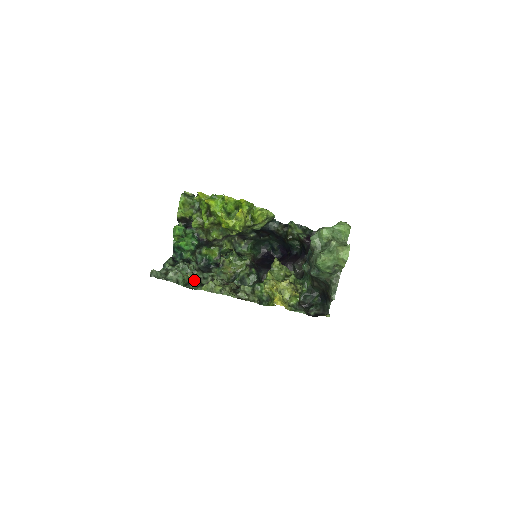
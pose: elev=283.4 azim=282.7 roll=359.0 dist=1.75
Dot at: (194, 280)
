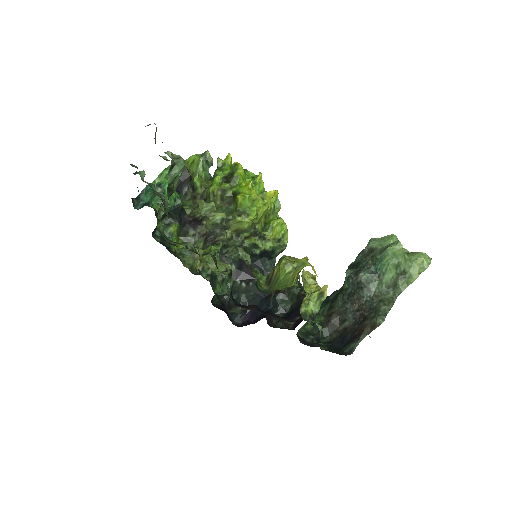
Dot at: (166, 214)
